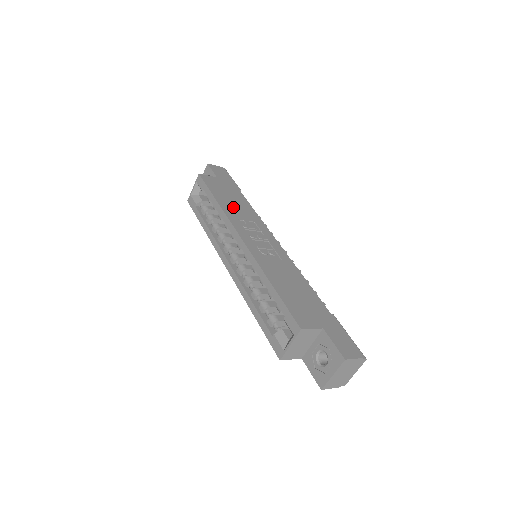
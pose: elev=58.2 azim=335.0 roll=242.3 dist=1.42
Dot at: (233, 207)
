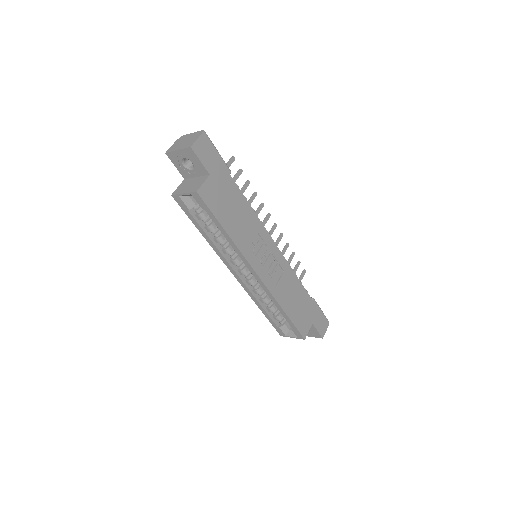
Dot at: (240, 228)
